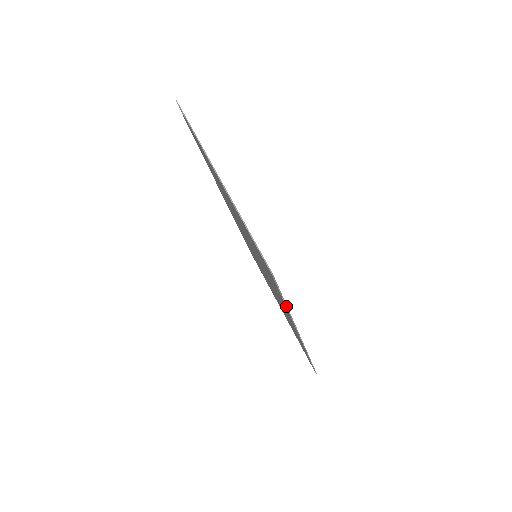
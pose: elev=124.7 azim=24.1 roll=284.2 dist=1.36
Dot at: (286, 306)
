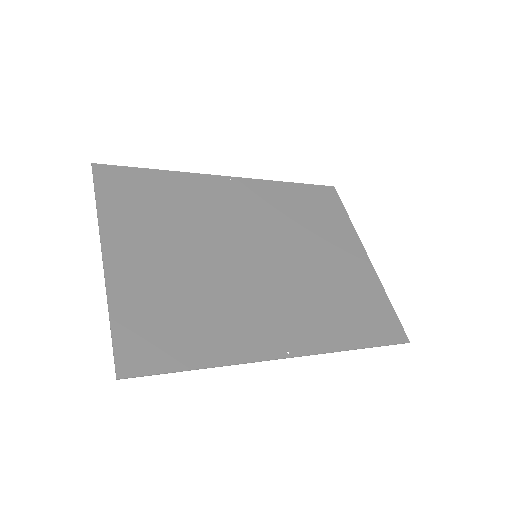
Dot at: (198, 369)
